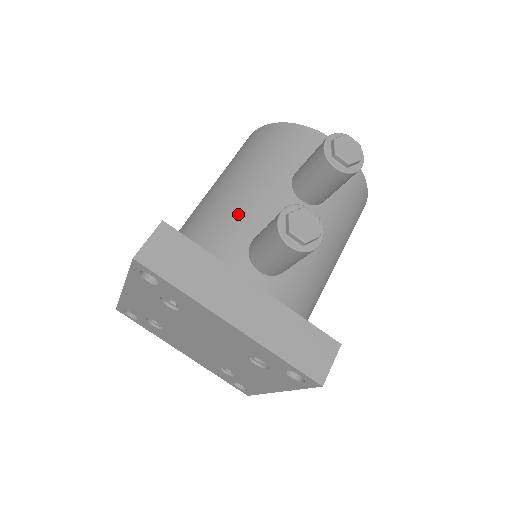
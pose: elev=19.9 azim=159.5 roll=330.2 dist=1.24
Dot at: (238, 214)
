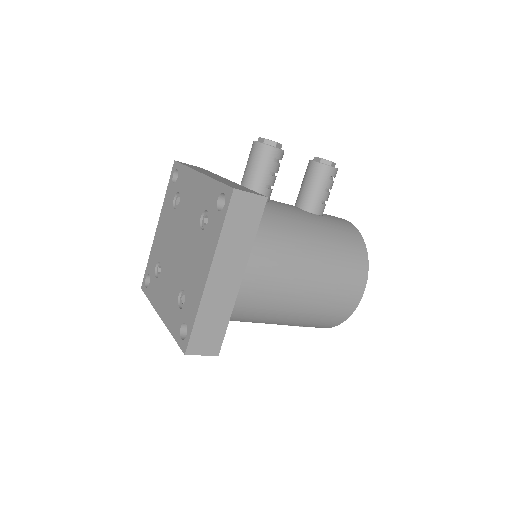
Dot at: occluded
